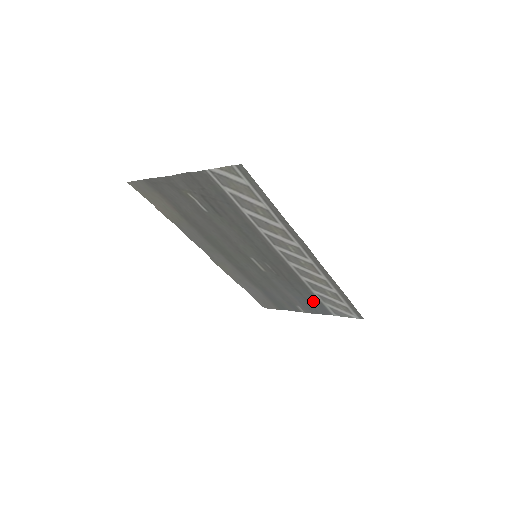
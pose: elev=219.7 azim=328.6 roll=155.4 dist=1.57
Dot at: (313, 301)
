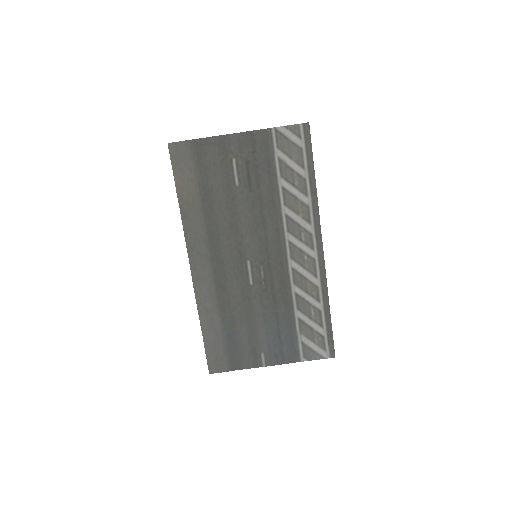
Dot at: (287, 336)
